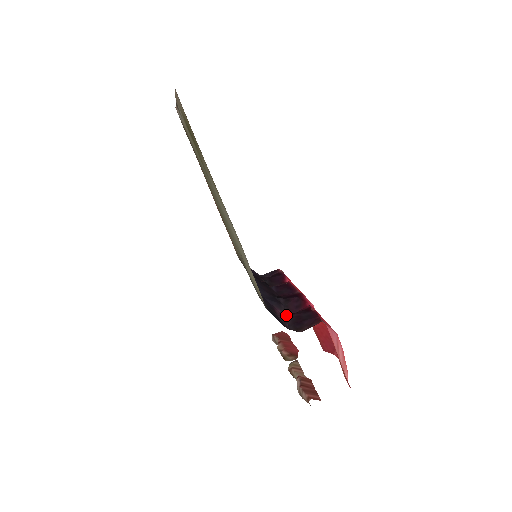
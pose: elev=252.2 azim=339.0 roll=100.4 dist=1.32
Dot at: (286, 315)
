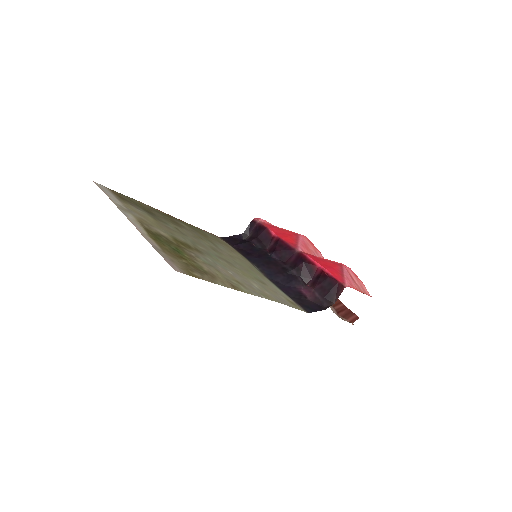
Dot at: (312, 291)
